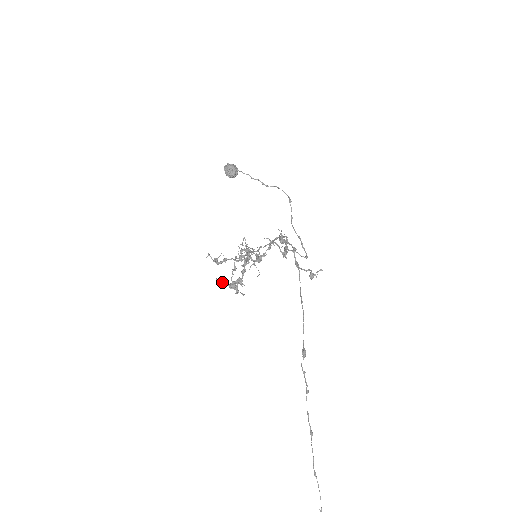
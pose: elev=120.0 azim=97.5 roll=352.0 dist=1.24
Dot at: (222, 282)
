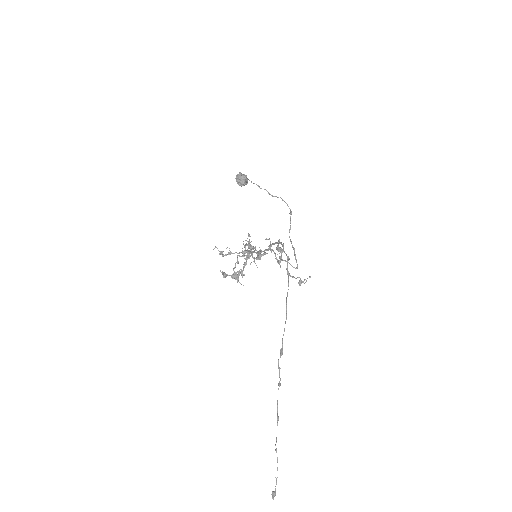
Dot at: occluded
